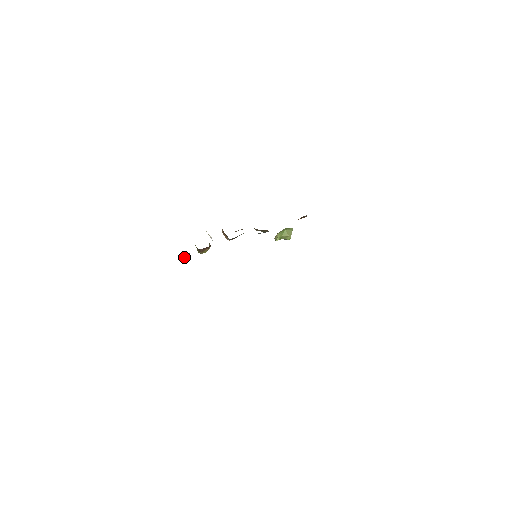
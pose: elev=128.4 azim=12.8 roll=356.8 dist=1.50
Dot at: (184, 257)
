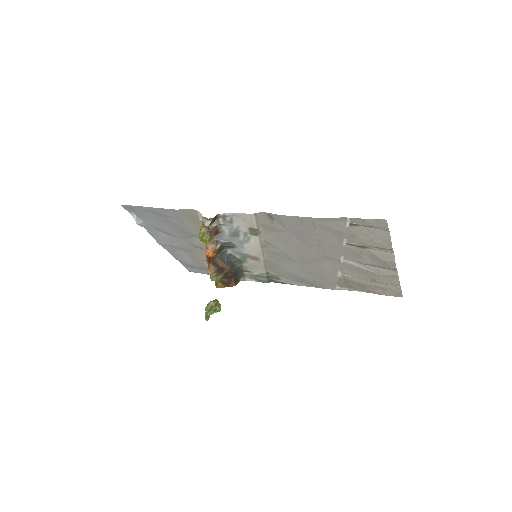
Dot at: (215, 218)
